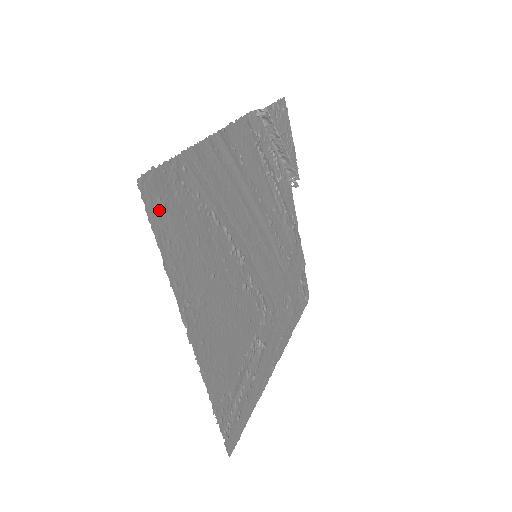
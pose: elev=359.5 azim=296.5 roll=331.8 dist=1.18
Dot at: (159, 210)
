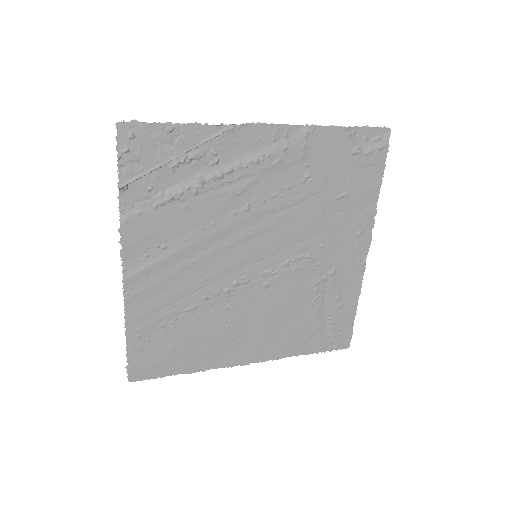
Dot at: (155, 368)
